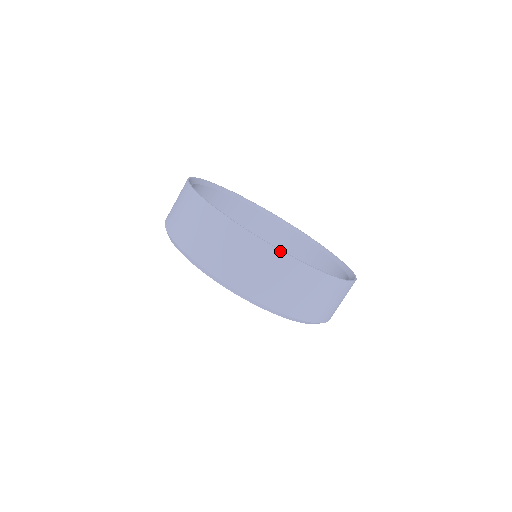
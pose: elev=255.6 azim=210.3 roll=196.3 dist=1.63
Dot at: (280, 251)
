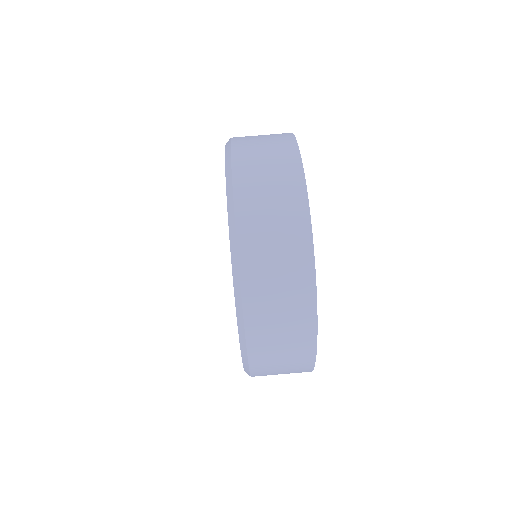
Dot at: (316, 314)
